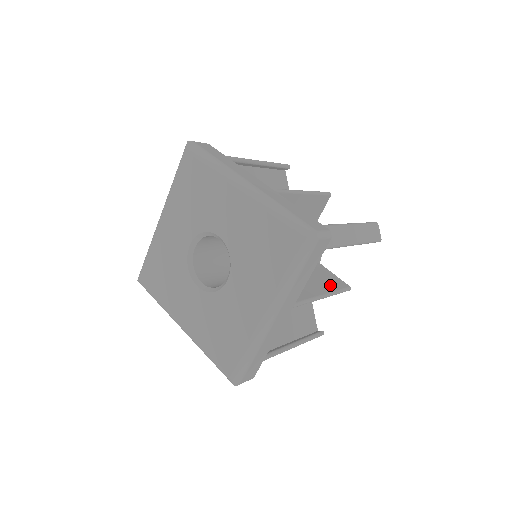
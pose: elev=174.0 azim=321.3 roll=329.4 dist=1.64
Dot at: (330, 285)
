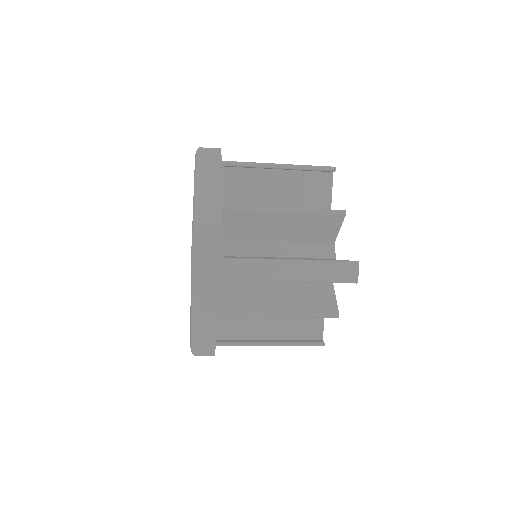
Dot at: occluded
